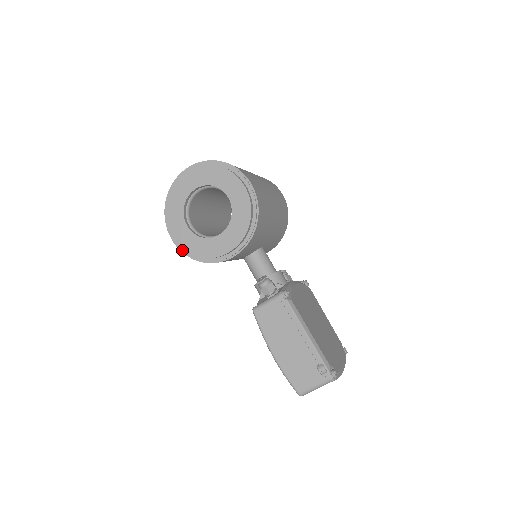
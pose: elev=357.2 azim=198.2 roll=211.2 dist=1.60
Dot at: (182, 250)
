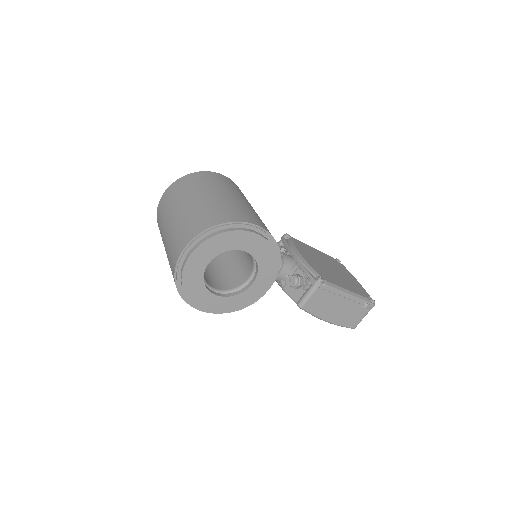
Dot at: (219, 313)
